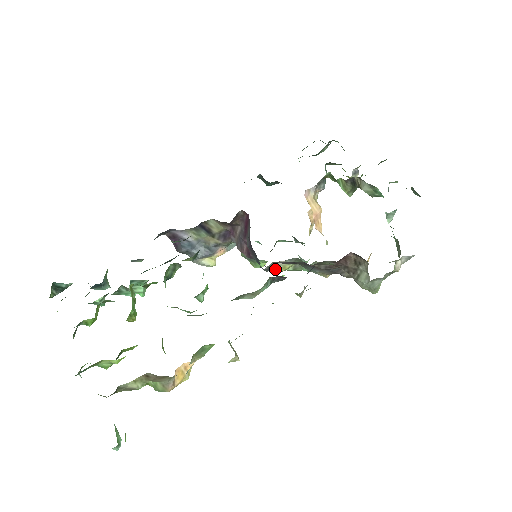
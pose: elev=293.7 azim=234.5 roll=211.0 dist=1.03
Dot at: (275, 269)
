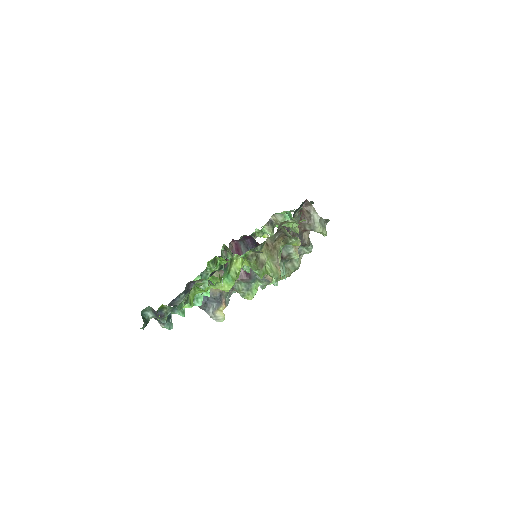
Dot at: (267, 276)
